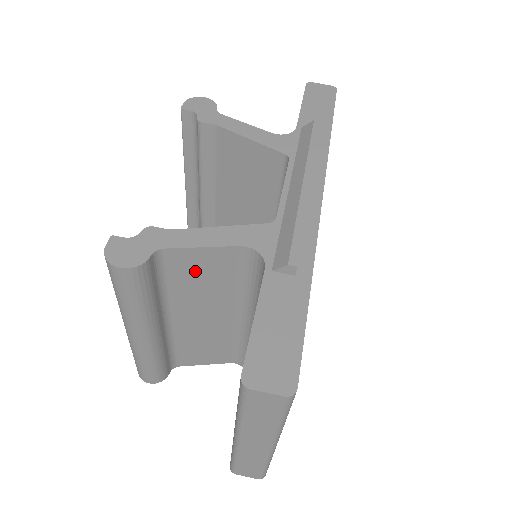
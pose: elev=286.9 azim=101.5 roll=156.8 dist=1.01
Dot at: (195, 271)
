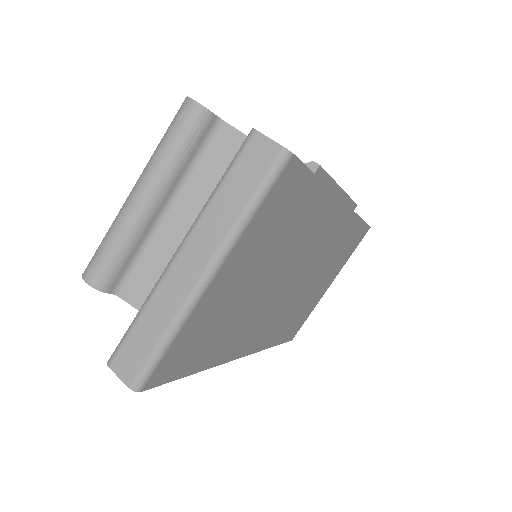
Dot at: occluded
